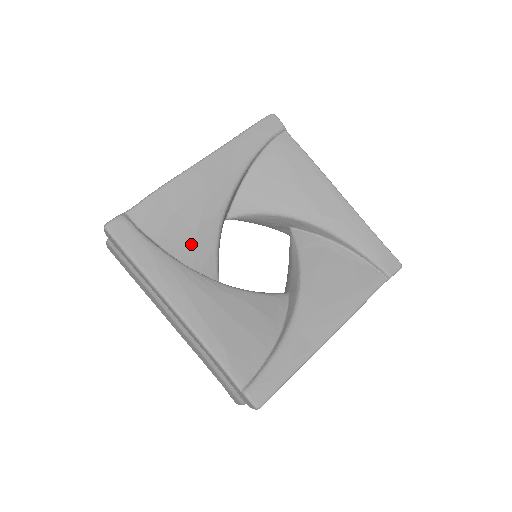
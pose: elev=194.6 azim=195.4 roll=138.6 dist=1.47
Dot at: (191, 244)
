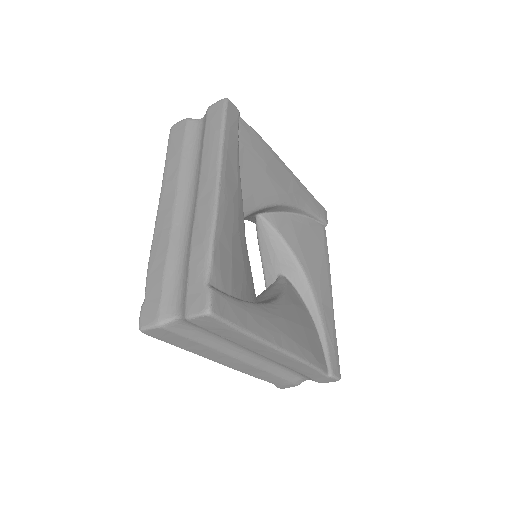
Dot at: (246, 279)
